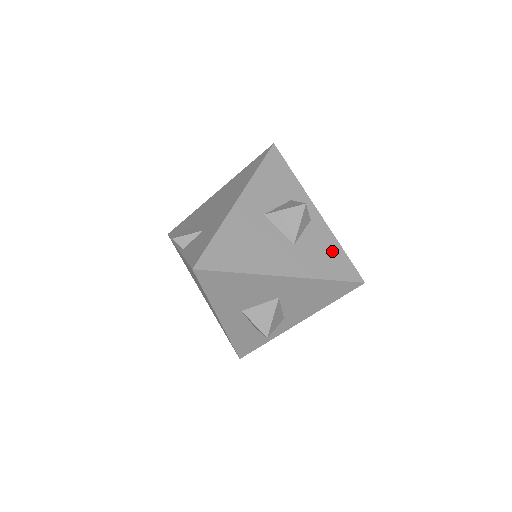
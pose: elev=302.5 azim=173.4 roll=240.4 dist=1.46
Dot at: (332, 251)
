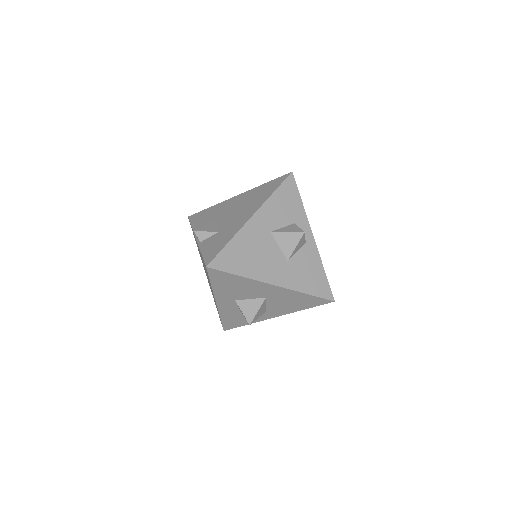
Dot at: (316, 271)
